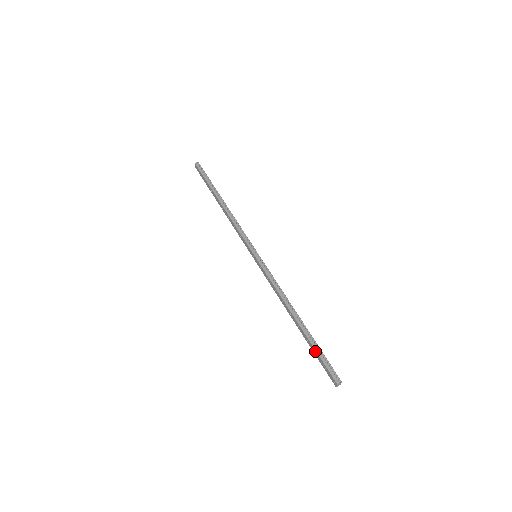
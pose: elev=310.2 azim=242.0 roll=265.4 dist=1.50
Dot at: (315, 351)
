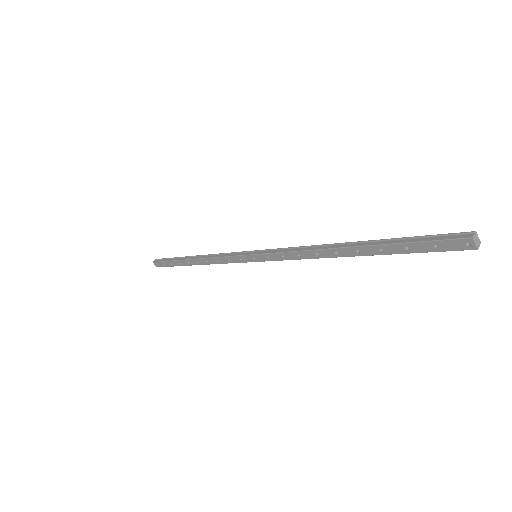
Dot at: (401, 246)
